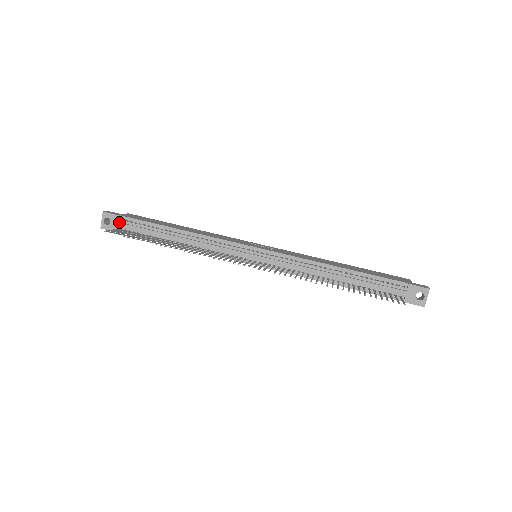
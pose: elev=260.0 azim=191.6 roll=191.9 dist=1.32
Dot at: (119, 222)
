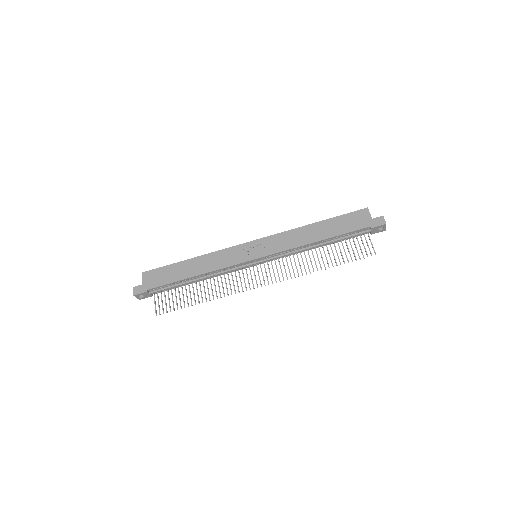
Dot at: (150, 293)
